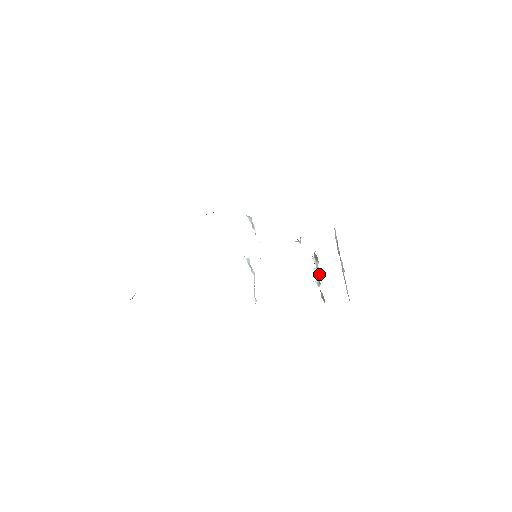
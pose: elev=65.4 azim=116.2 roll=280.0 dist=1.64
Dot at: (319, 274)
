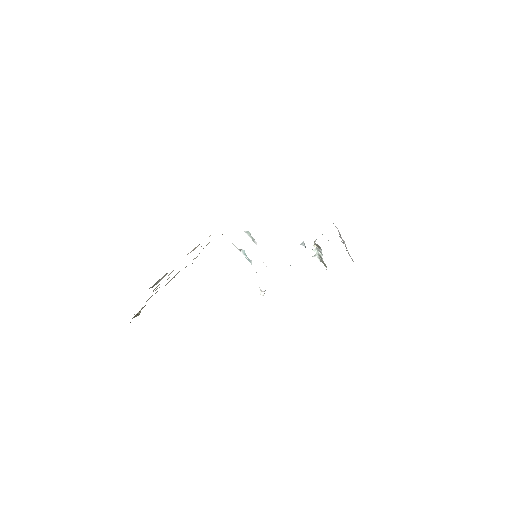
Dot at: (322, 255)
